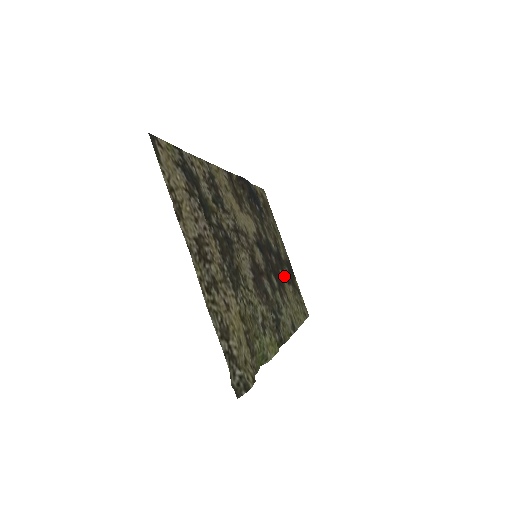
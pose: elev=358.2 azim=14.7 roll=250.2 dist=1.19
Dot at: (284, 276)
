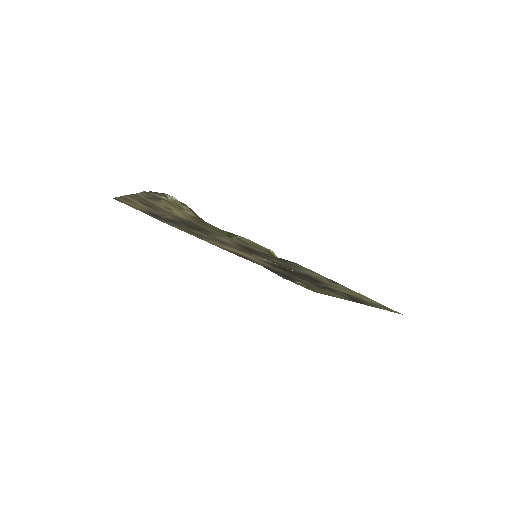
Dot at: occluded
